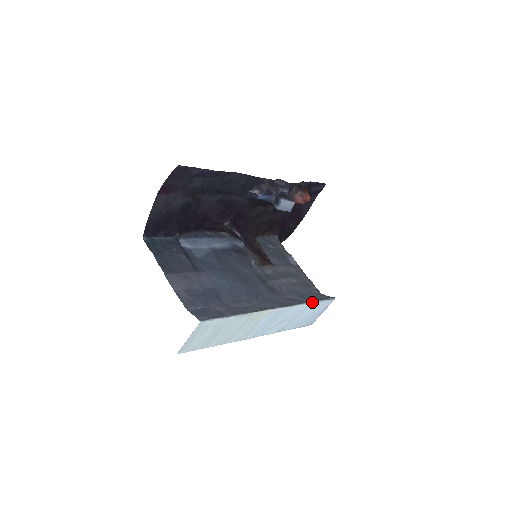
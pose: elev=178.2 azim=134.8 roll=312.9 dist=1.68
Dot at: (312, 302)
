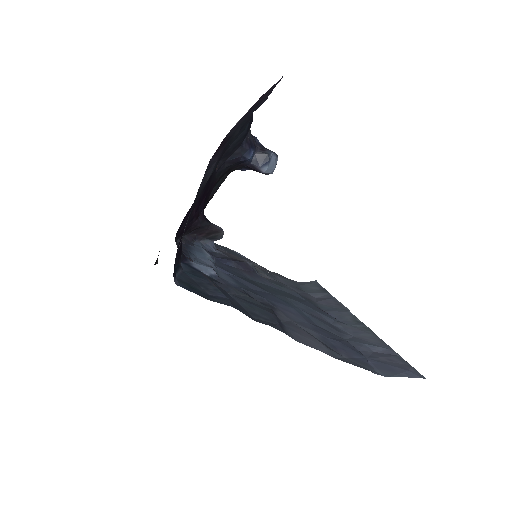
Dot at: occluded
